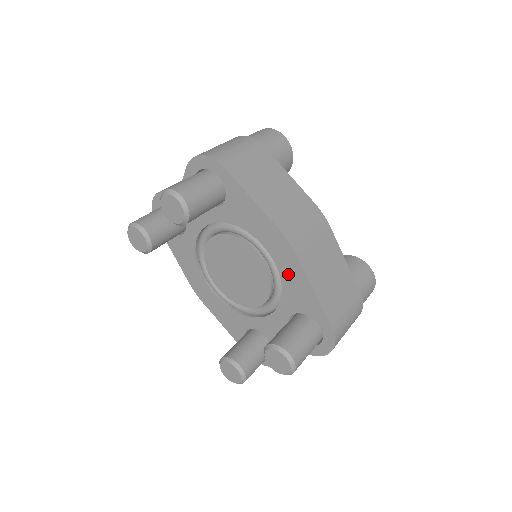
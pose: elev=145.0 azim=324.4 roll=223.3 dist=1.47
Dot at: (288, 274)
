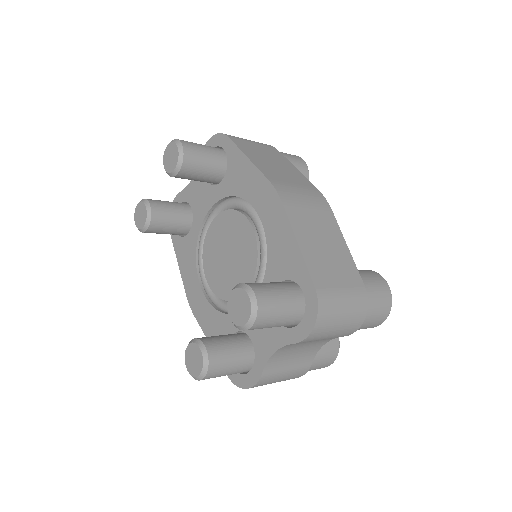
Dot at: (273, 231)
